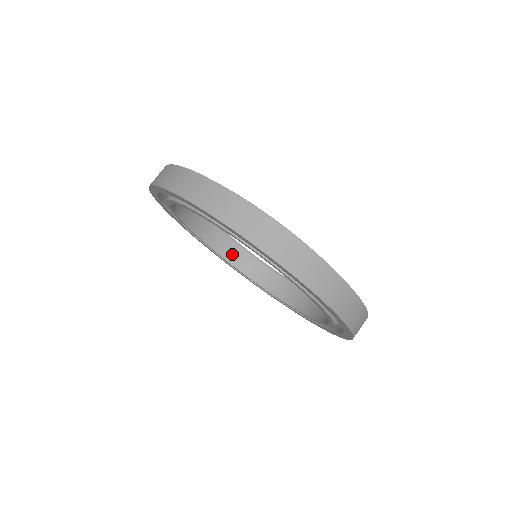
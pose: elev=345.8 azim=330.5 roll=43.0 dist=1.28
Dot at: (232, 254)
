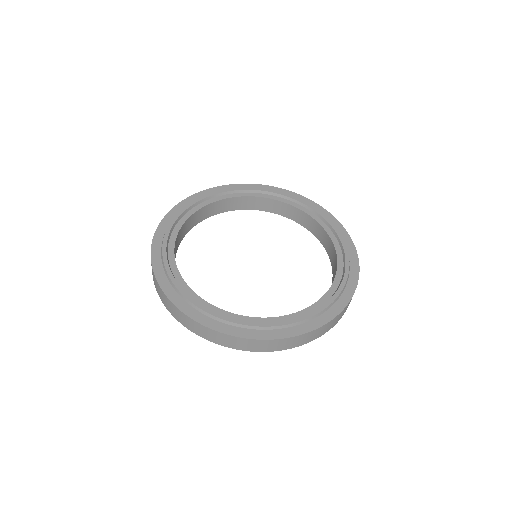
Dot at: (284, 210)
